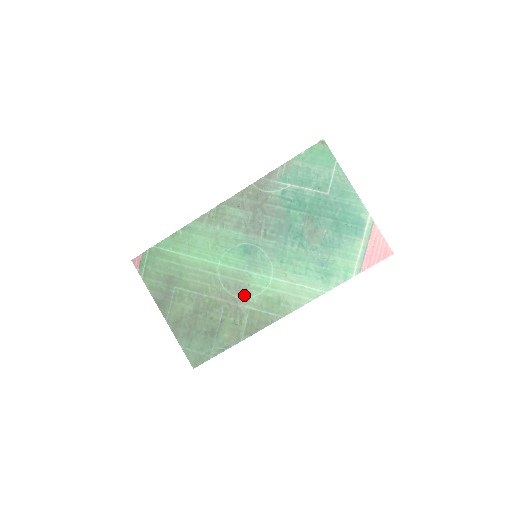
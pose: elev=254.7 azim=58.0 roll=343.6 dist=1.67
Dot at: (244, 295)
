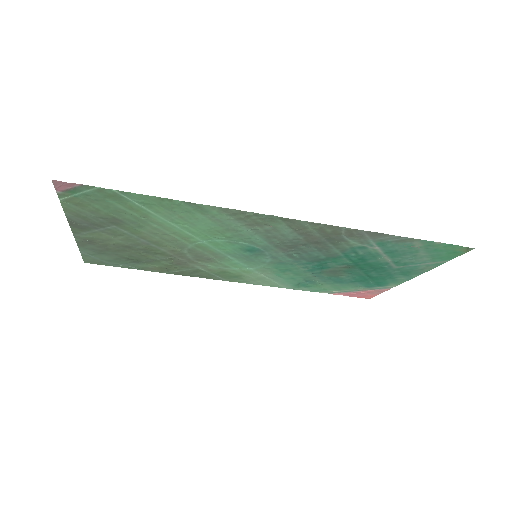
Dot at: (204, 263)
